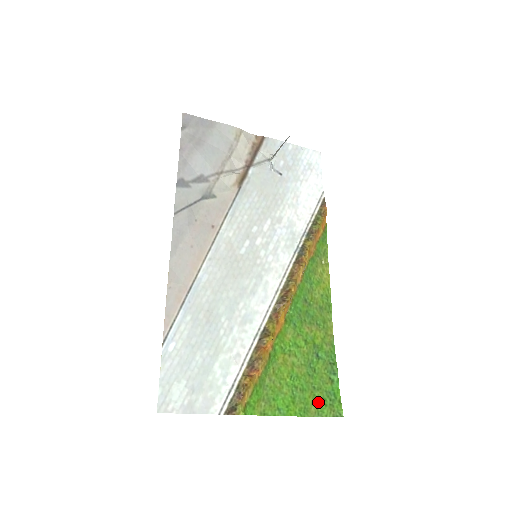
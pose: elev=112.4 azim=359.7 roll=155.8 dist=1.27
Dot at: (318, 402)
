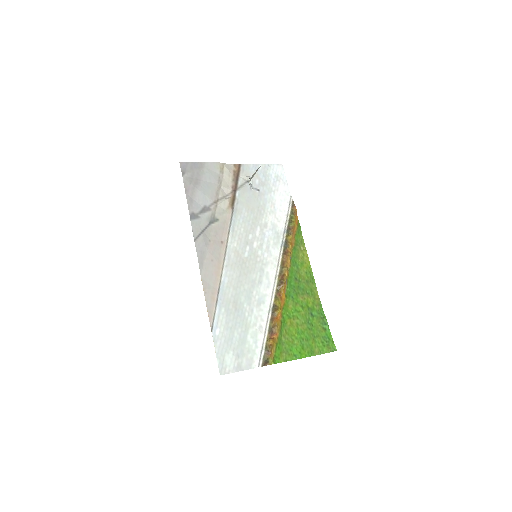
Dot at: (319, 345)
